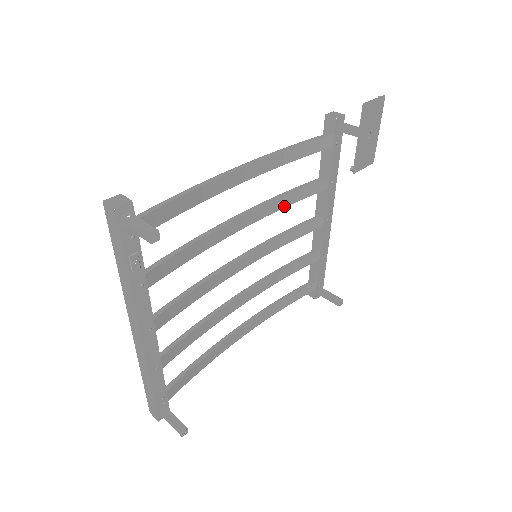
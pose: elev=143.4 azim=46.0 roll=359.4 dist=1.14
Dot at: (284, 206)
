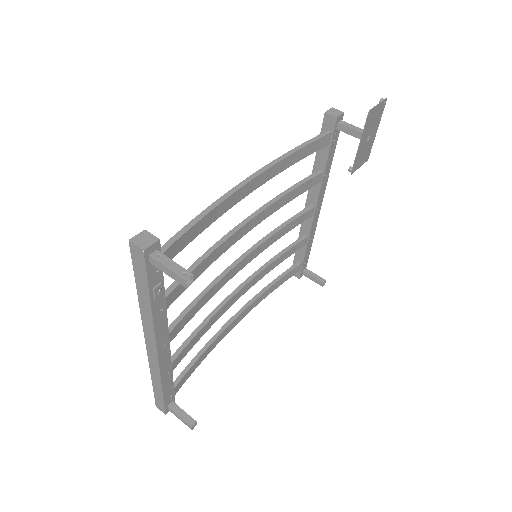
Dot at: (282, 205)
